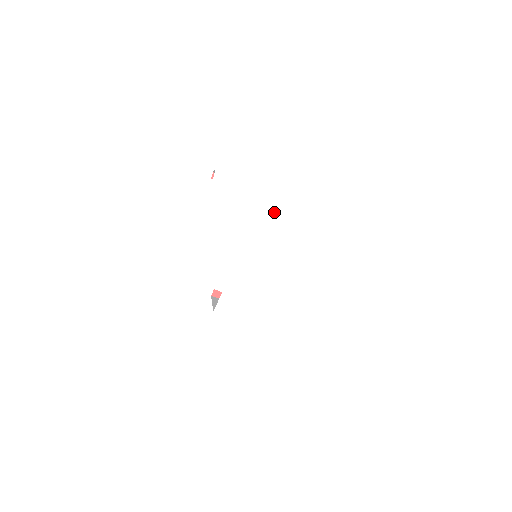
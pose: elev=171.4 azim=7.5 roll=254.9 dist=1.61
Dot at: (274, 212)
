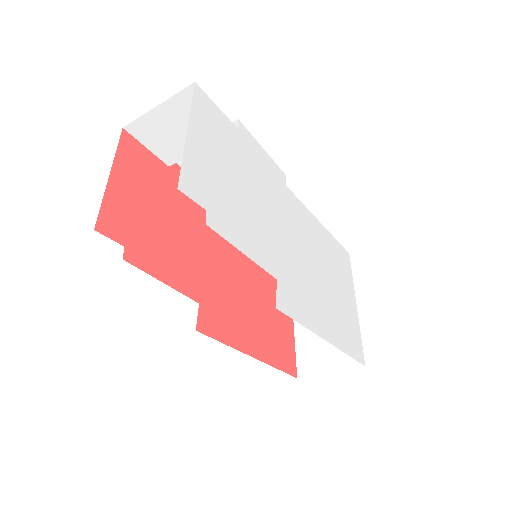
Dot at: (287, 188)
